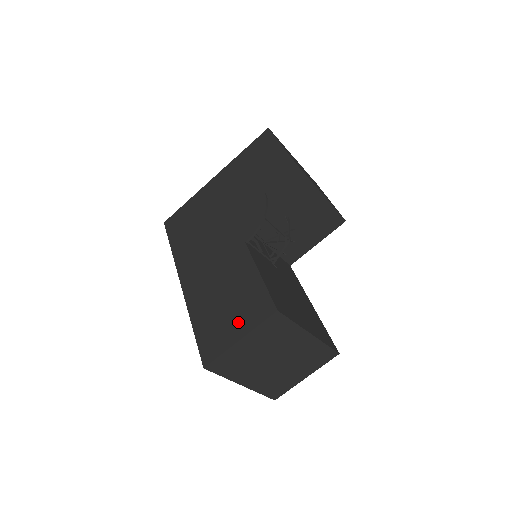
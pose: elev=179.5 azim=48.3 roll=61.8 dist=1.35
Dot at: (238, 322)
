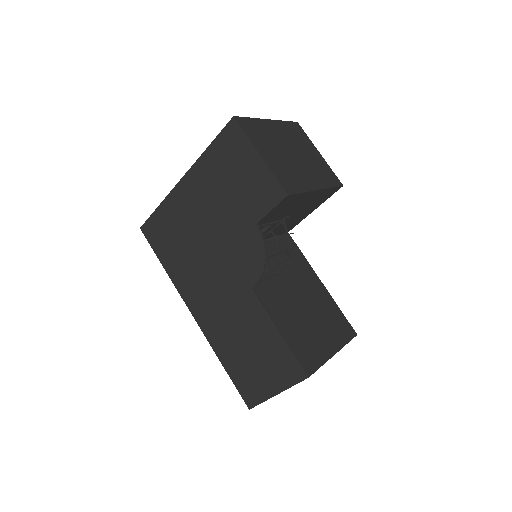
Dot at: (270, 377)
